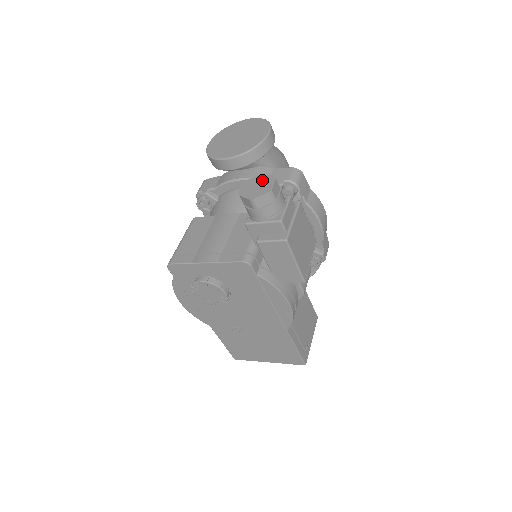
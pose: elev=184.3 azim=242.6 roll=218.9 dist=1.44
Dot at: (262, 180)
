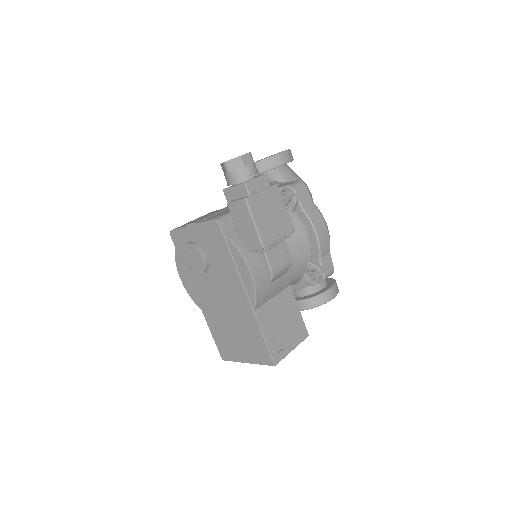
Dot at: occluded
